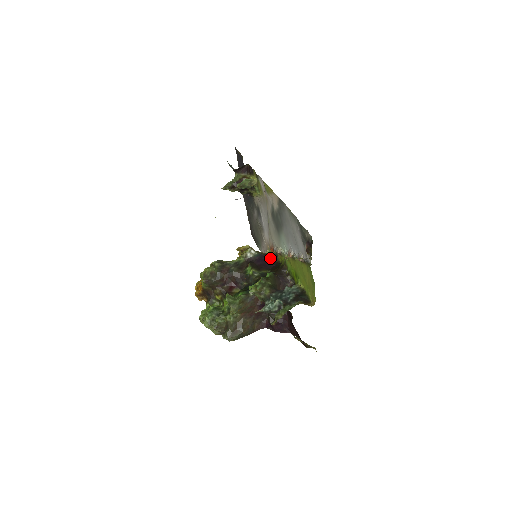
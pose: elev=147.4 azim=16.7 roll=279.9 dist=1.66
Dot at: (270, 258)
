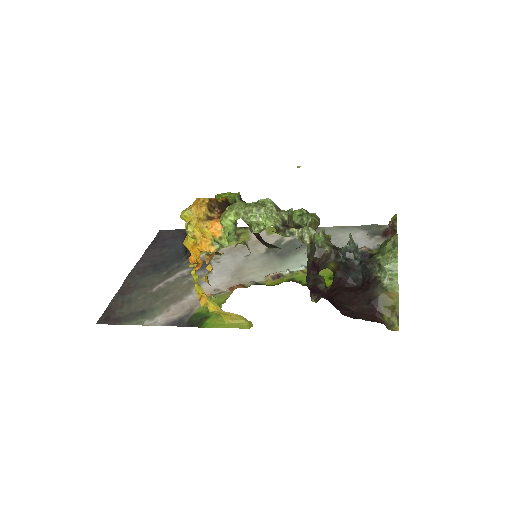
Dot at: occluded
